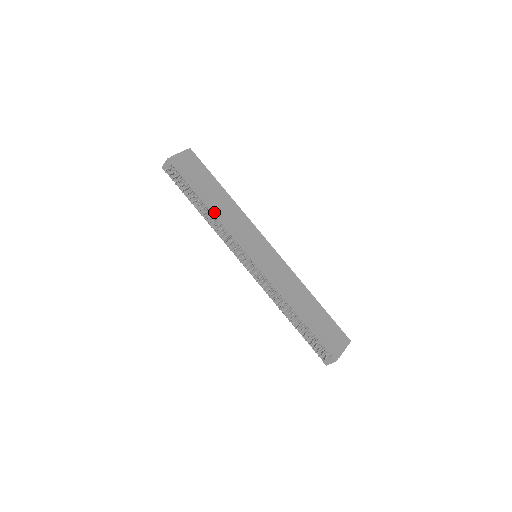
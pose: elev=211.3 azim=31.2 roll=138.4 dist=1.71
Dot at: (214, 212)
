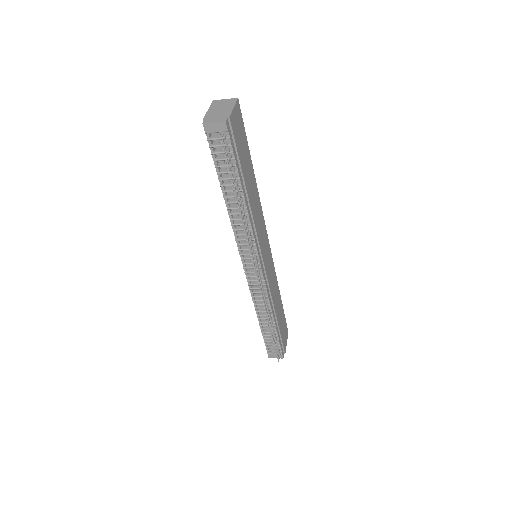
Dot at: (248, 208)
